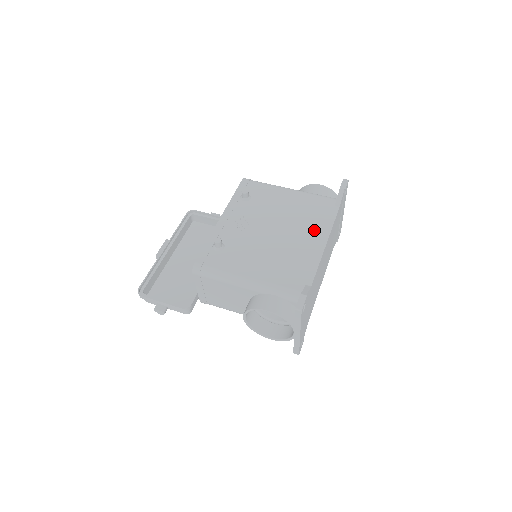
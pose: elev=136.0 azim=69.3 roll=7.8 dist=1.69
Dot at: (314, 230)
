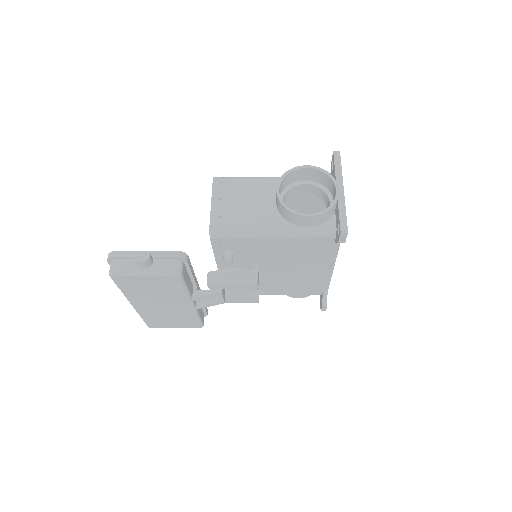
Dot at: occluded
